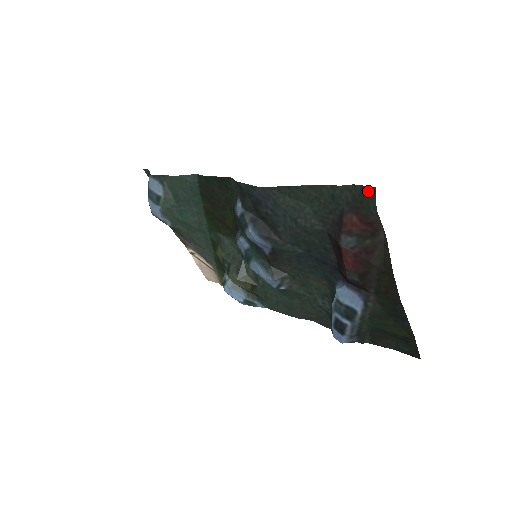
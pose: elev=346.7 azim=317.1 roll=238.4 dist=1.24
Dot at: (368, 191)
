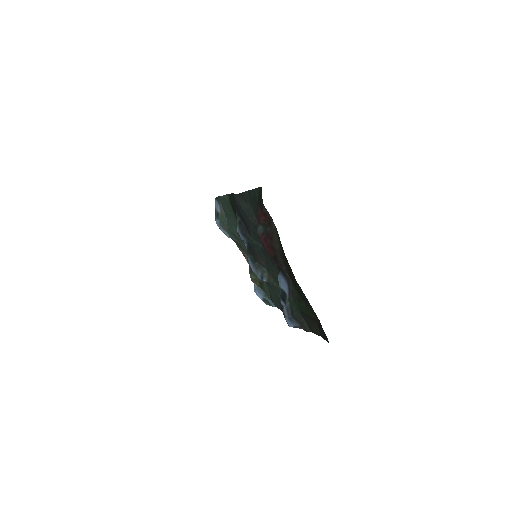
Dot at: (261, 190)
